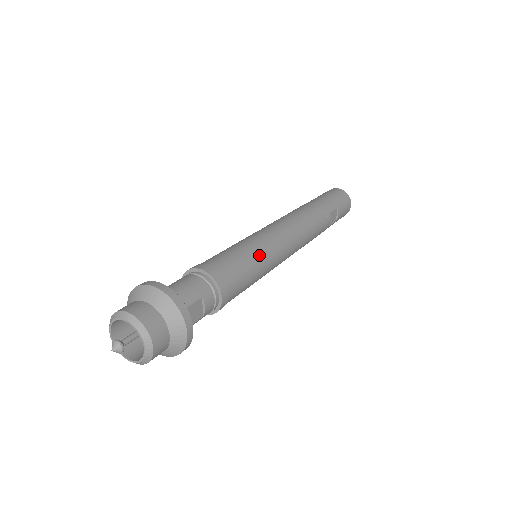
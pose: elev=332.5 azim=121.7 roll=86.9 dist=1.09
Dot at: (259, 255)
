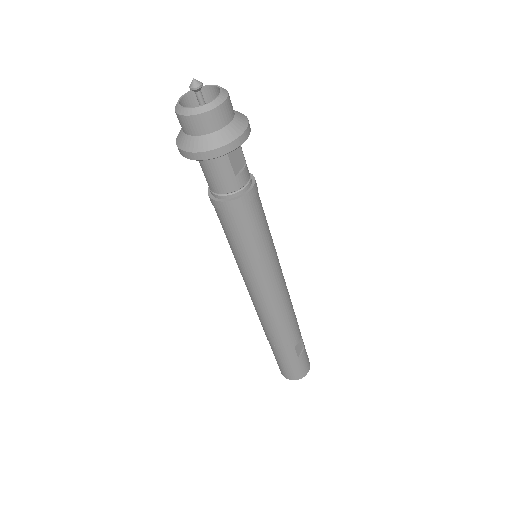
Dot at: occluded
